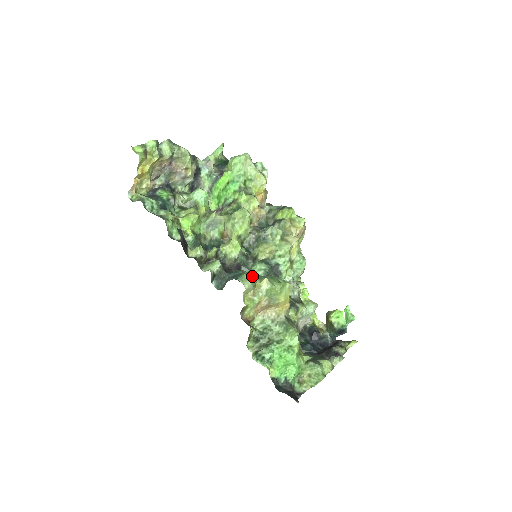
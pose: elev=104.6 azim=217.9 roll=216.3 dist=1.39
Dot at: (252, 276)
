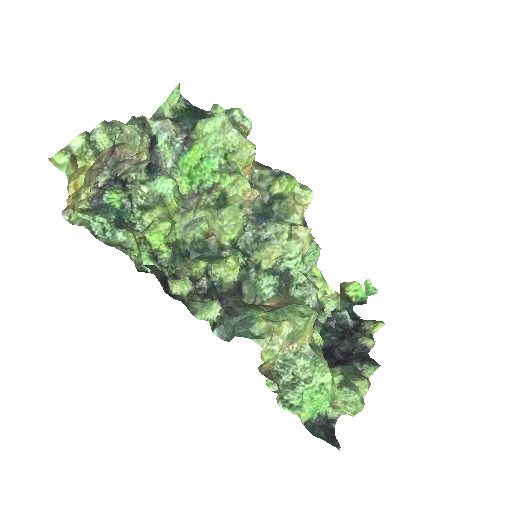
Dot at: (267, 322)
